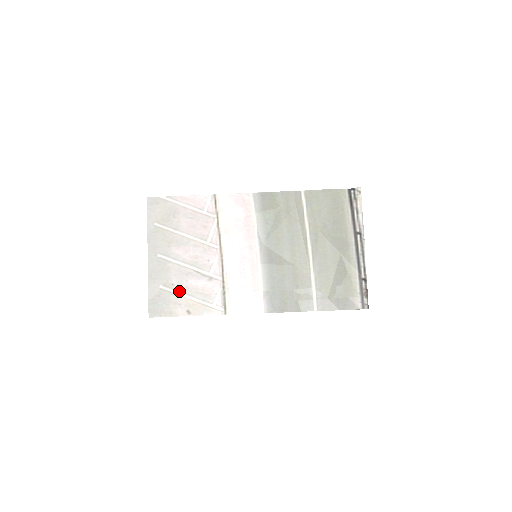
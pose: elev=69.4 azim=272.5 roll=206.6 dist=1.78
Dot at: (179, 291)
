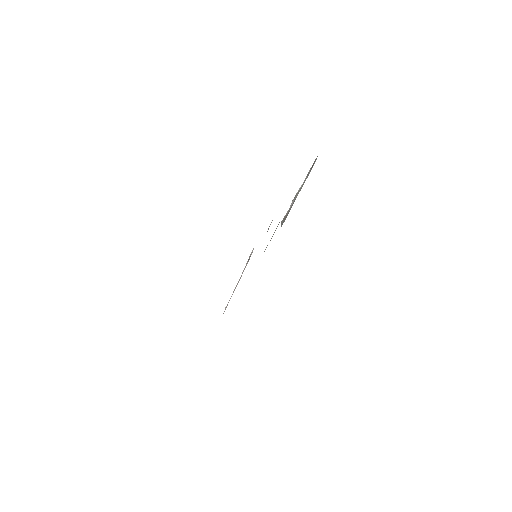
Dot at: occluded
